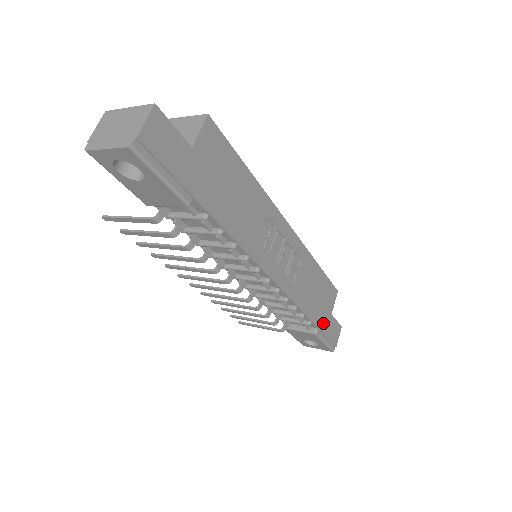
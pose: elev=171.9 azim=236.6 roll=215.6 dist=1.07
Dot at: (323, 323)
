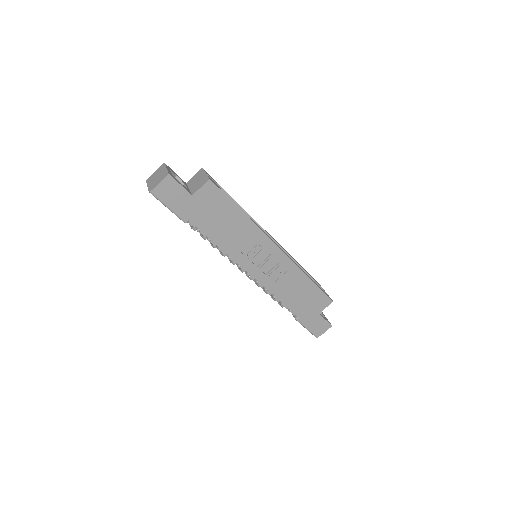
Dot at: (306, 316)
